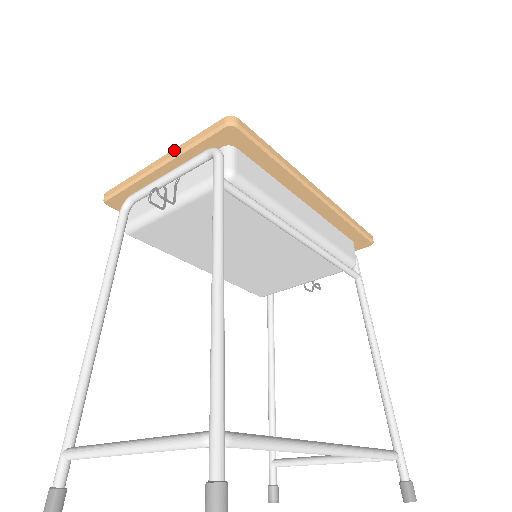
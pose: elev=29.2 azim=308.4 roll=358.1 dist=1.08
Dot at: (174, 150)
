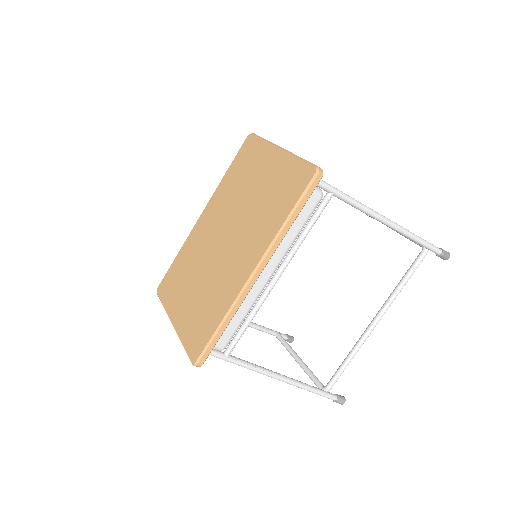
Dot at: (178, 336)
